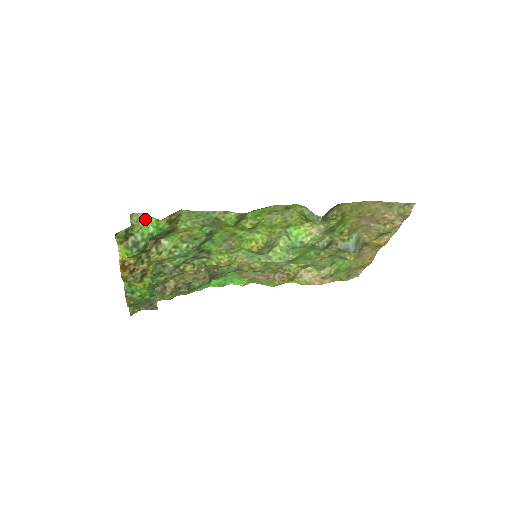
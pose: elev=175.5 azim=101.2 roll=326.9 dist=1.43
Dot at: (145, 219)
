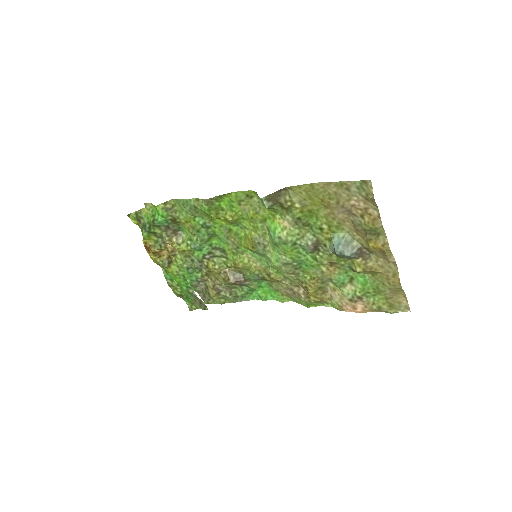
Dot at: (153, 208)
